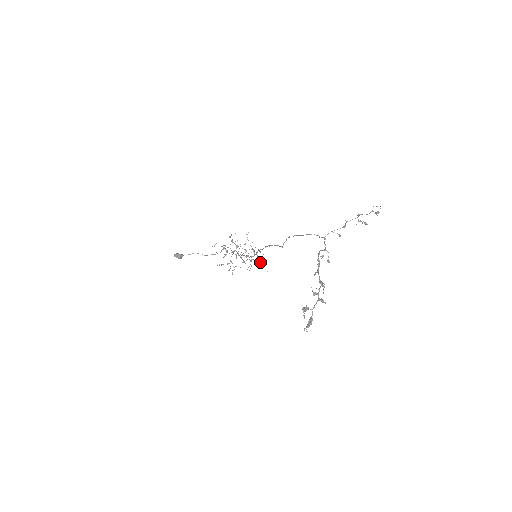
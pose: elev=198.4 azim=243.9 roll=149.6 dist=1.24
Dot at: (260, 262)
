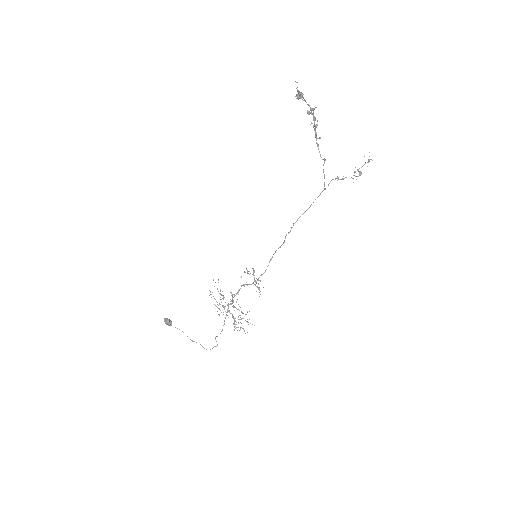
Dot at: (255, 285)
